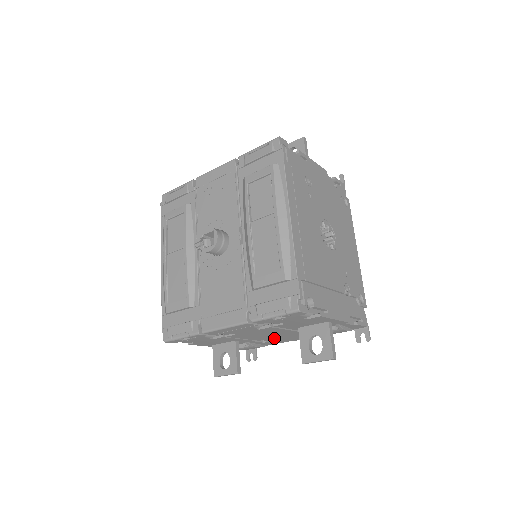
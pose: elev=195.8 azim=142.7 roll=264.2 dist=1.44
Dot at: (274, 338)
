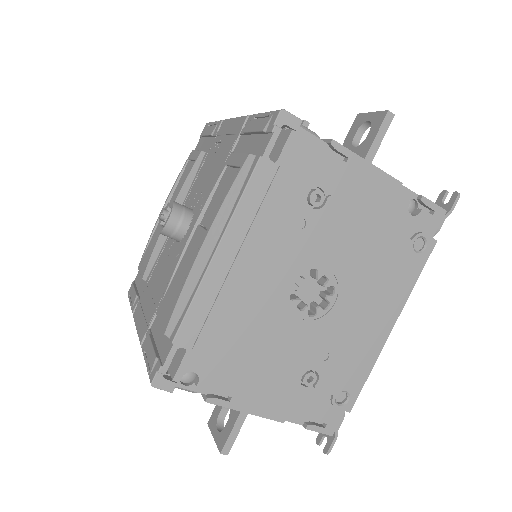
Dot at: occluded
